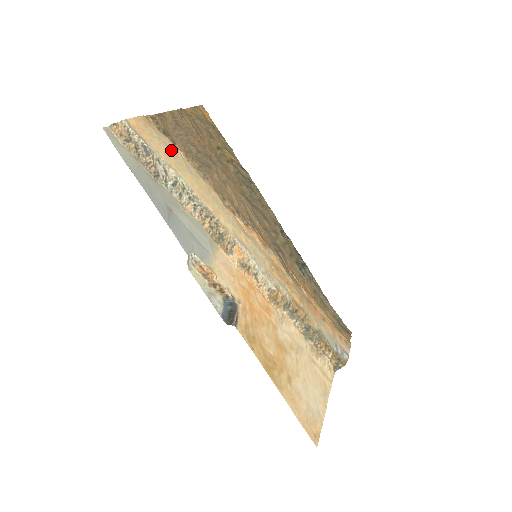
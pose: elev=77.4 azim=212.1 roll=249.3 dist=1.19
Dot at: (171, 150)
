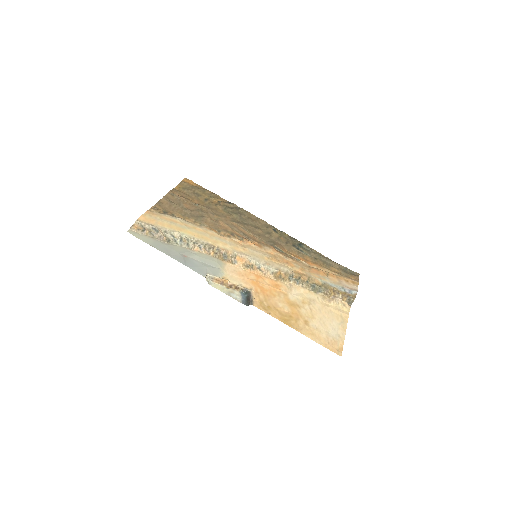
Dot at: (172, 221)
